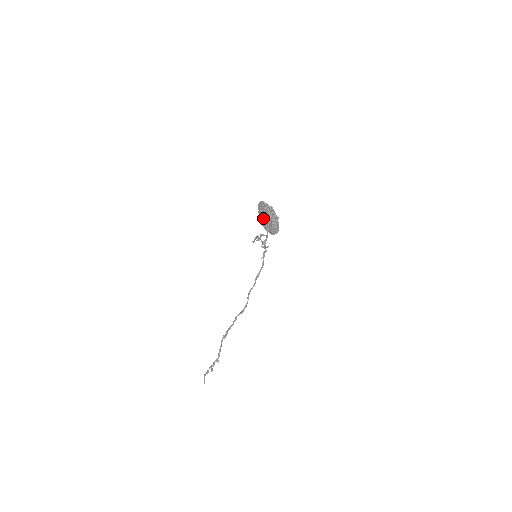
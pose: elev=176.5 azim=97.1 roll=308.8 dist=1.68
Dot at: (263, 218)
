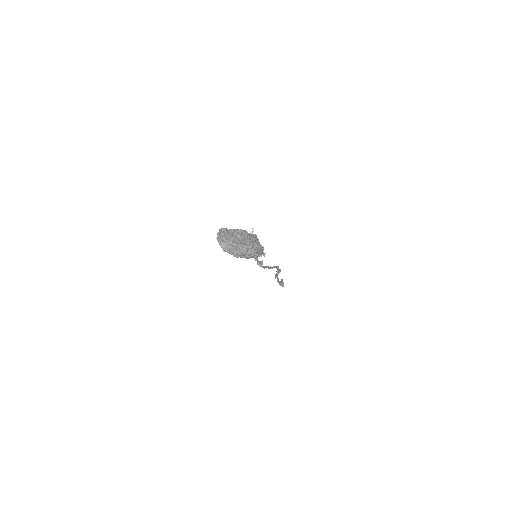
Dot at: occluded
